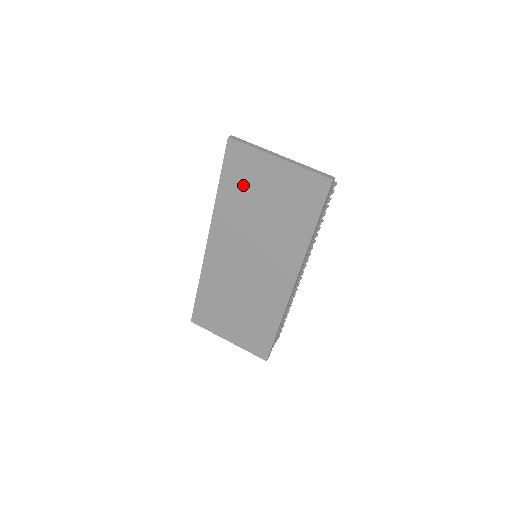
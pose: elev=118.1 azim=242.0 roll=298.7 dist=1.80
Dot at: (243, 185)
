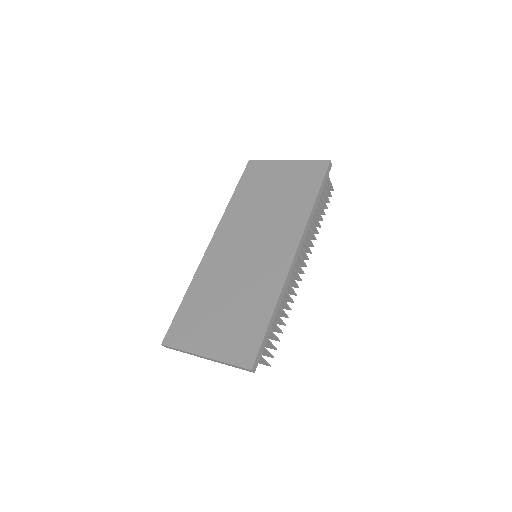
Dot at: (255, 186)
